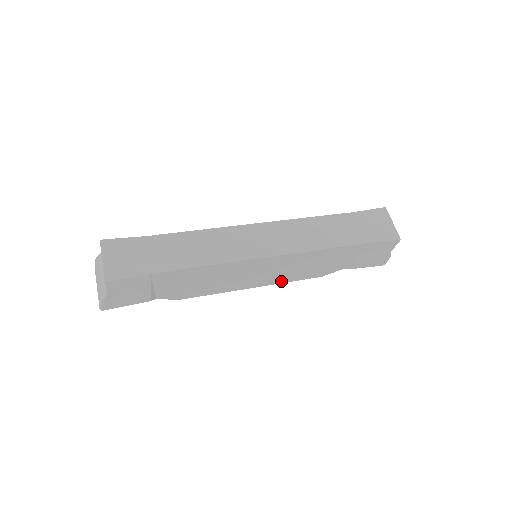
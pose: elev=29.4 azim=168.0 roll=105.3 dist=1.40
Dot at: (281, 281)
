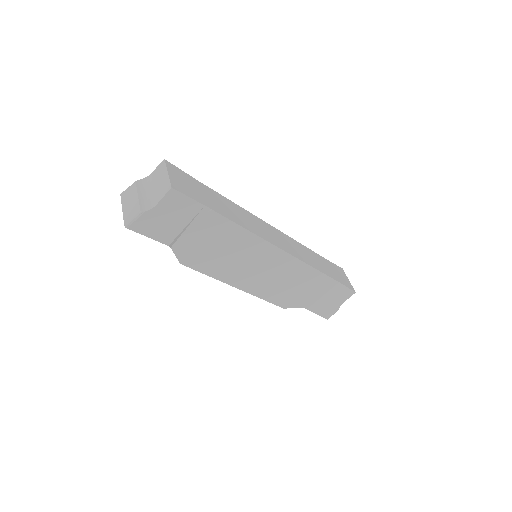
Dot at: (259, 294)
